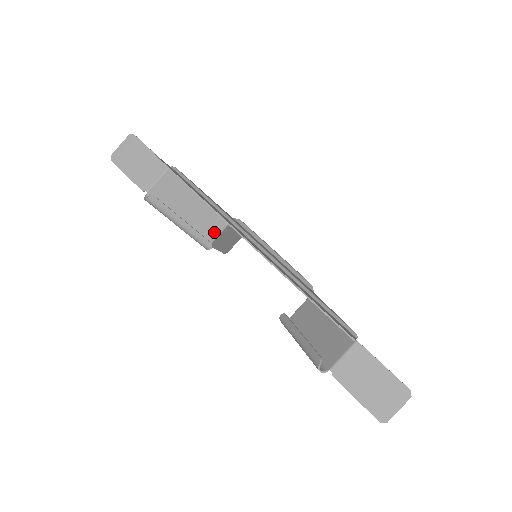
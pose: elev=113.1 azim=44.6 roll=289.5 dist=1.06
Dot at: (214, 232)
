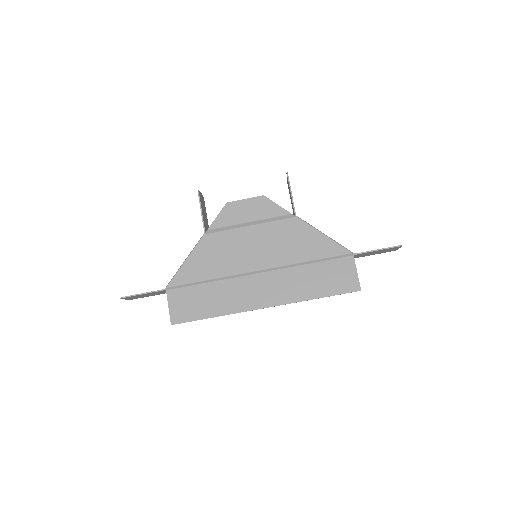
Dot at: occluded
